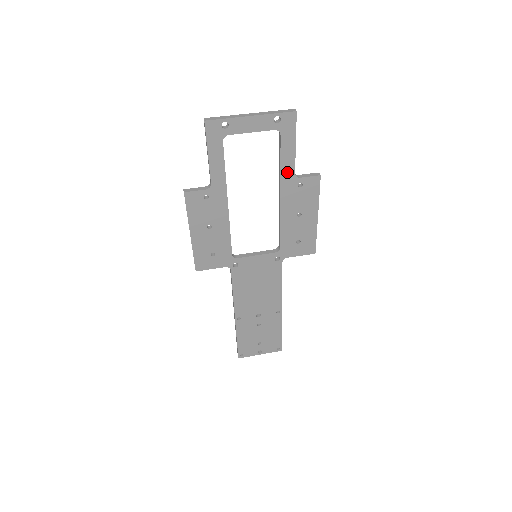
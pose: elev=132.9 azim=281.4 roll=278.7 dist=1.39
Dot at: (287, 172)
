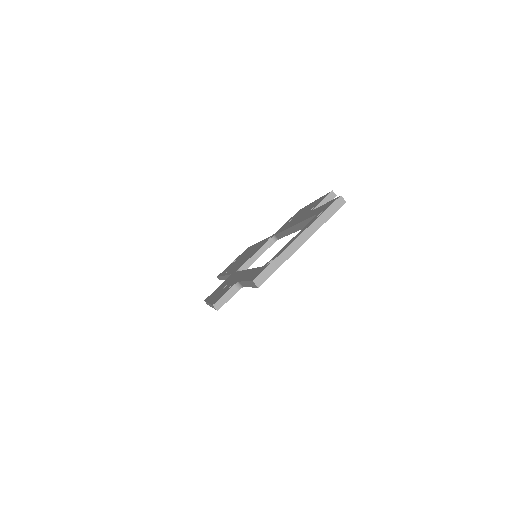
Dot at: occluded
